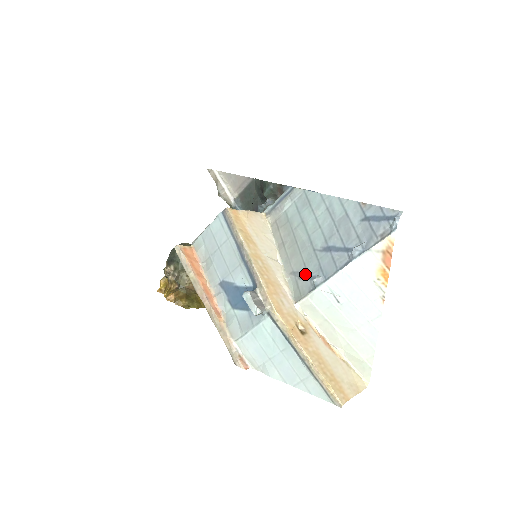
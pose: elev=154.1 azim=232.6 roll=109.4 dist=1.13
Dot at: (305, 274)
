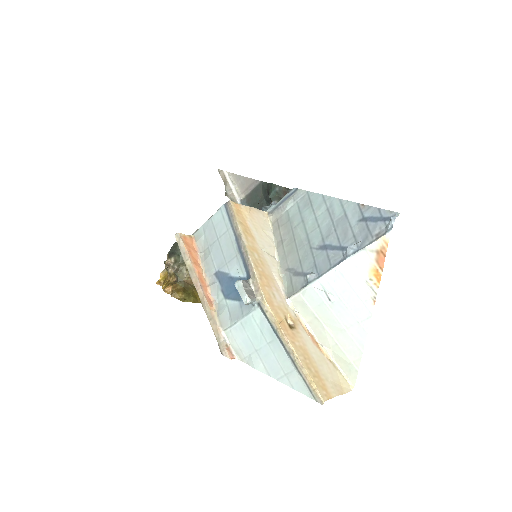
Dot at: (300, 271)
